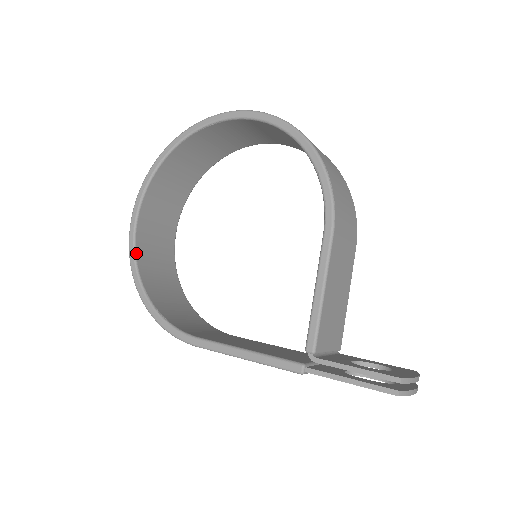
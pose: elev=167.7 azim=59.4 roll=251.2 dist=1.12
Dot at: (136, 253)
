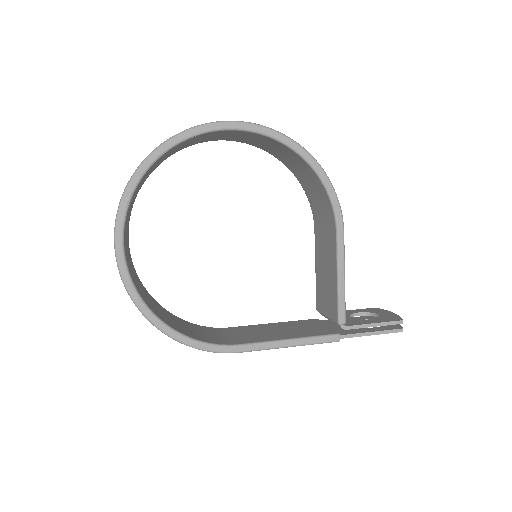
Dot at: (134, 284)
